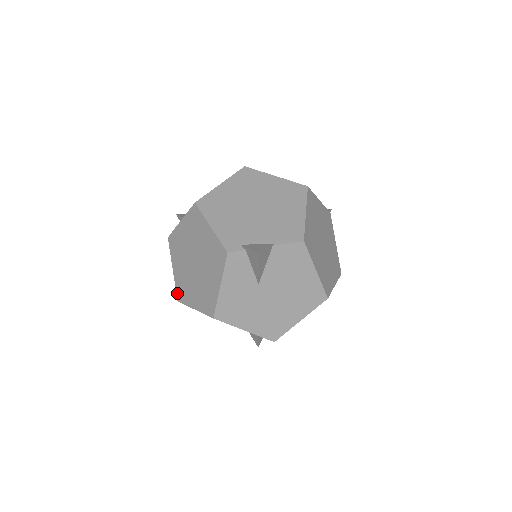
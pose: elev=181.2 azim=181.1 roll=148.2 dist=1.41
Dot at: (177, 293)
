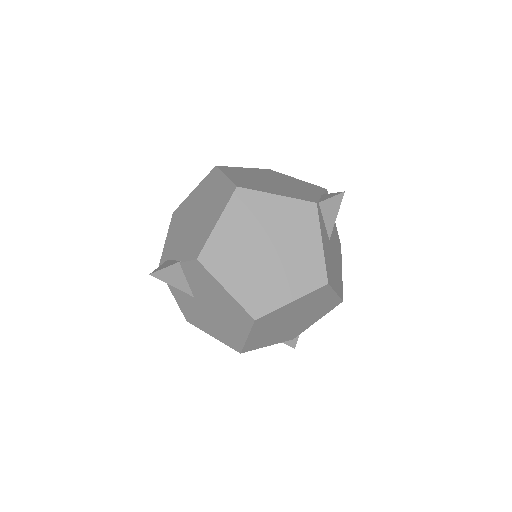
Dot at: occluded
